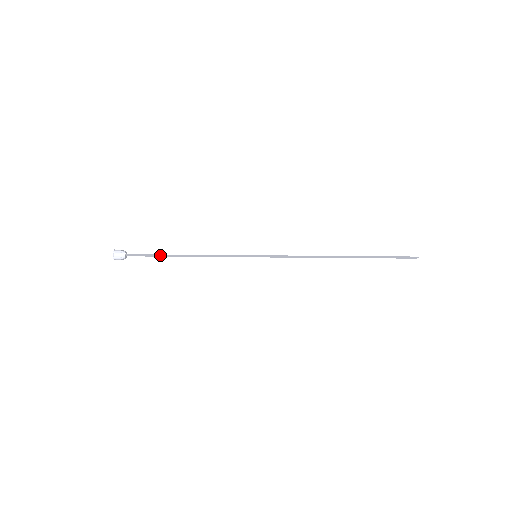
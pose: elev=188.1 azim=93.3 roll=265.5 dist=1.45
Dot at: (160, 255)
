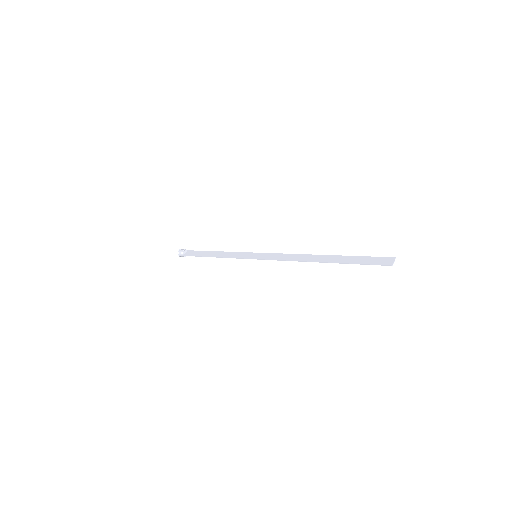
Dot at: (202, 254)
